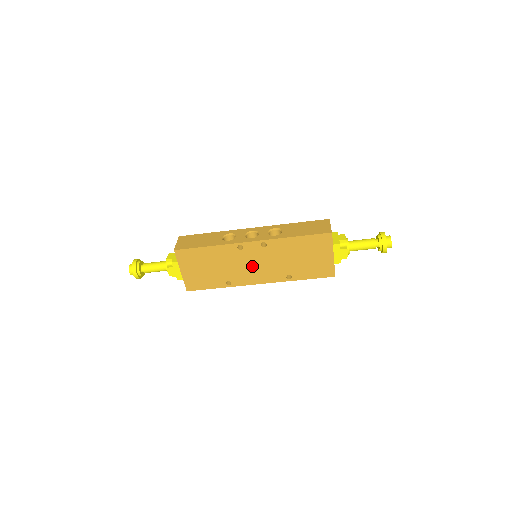
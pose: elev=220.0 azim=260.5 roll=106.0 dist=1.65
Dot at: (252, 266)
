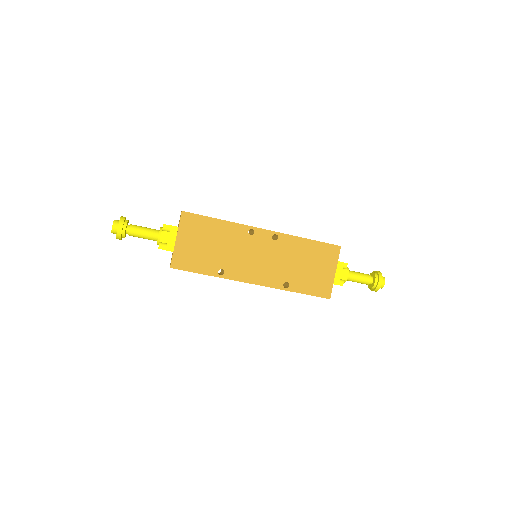
Dot at: (254, 259)
